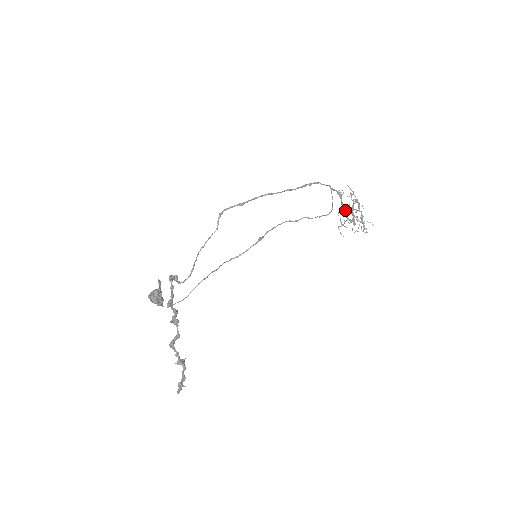
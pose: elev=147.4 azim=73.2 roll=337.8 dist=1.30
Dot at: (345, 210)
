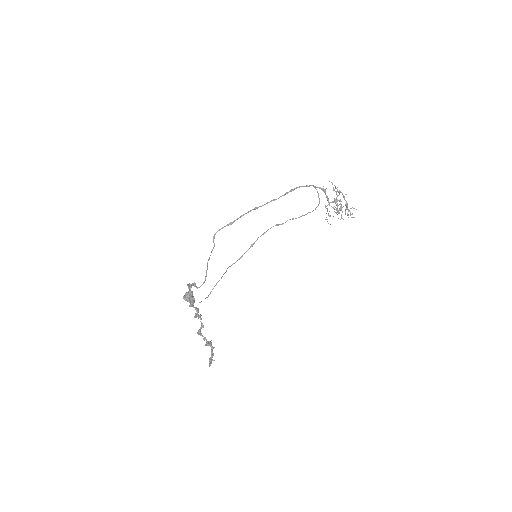
Dot at: occluded
